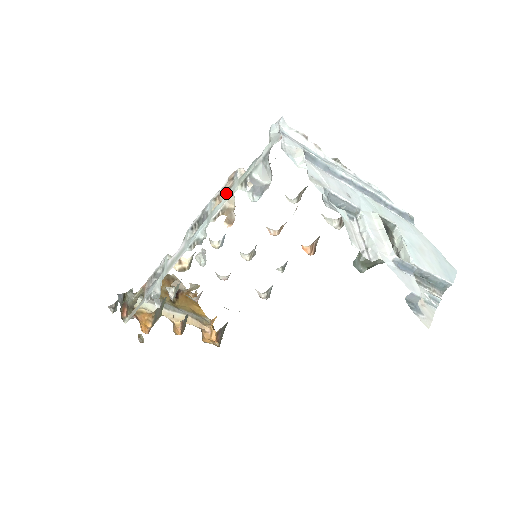
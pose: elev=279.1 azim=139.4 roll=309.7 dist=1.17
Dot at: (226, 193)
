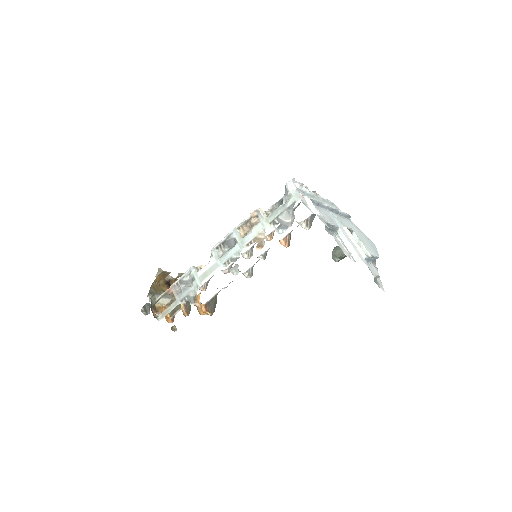
Dot at: (254, 227)
